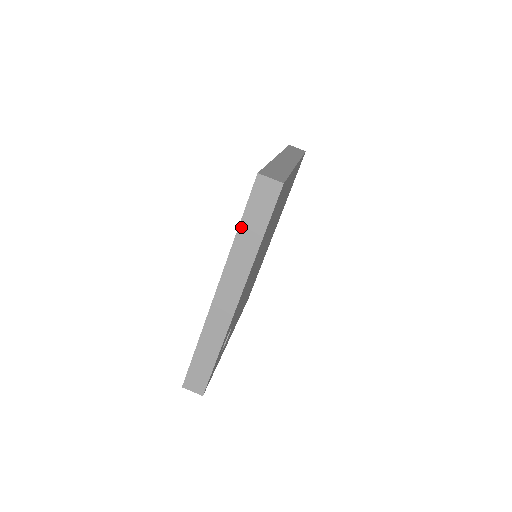
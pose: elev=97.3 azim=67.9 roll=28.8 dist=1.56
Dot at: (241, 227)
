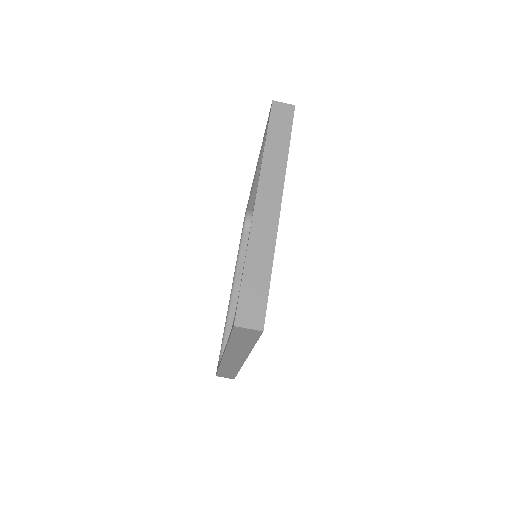
Dot at: (231, 341)
